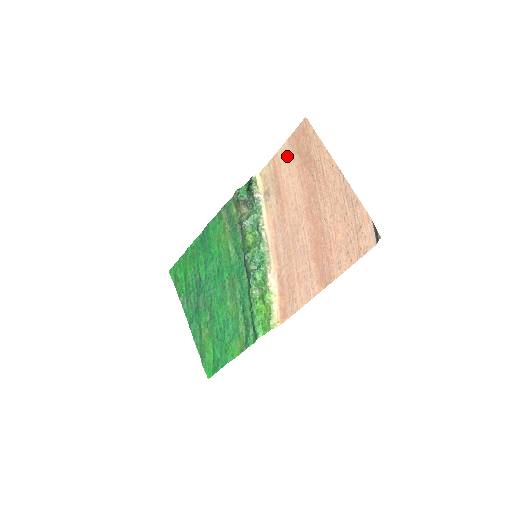
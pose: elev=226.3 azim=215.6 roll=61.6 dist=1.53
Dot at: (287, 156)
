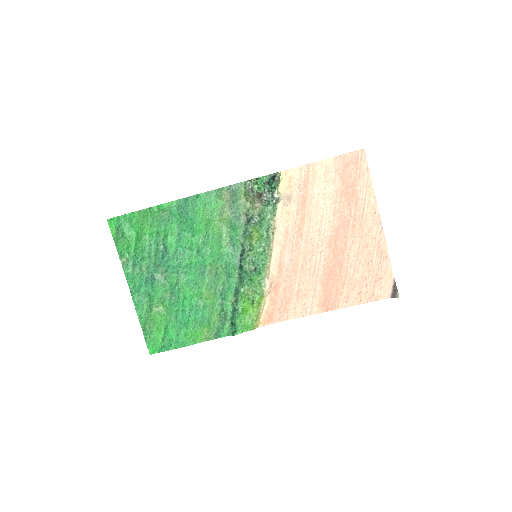
Dot at: (327, 174)
